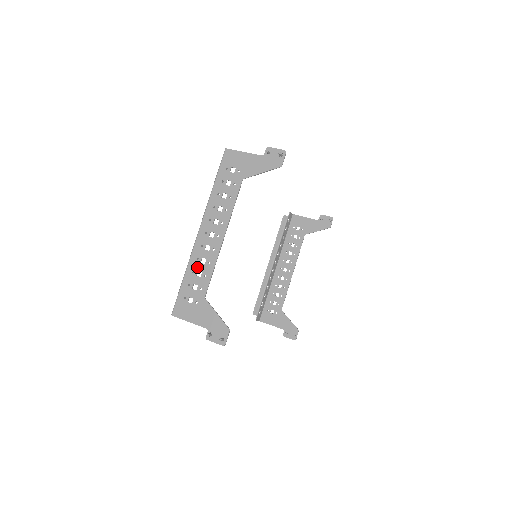
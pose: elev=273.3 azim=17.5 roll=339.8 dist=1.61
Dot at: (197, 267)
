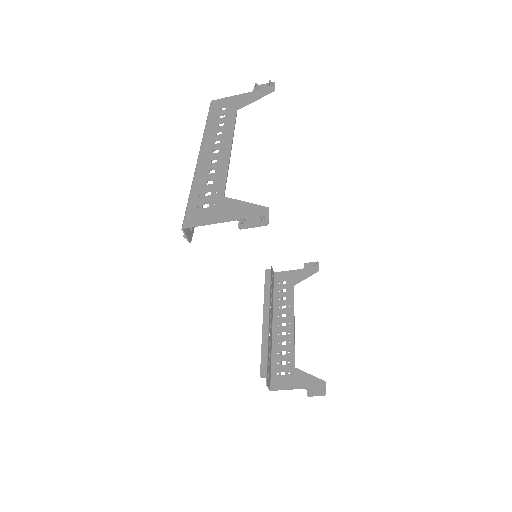
Dot at: (205, 178)
